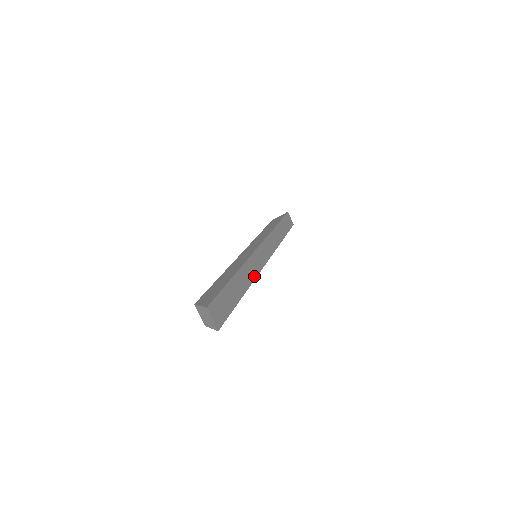
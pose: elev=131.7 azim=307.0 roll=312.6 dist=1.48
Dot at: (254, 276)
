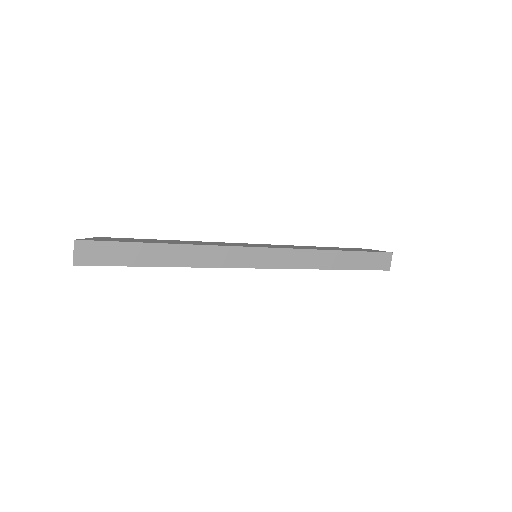
Dot at: (207, 264)
